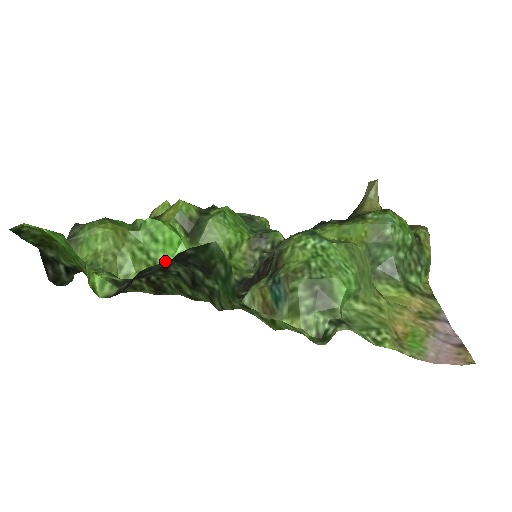
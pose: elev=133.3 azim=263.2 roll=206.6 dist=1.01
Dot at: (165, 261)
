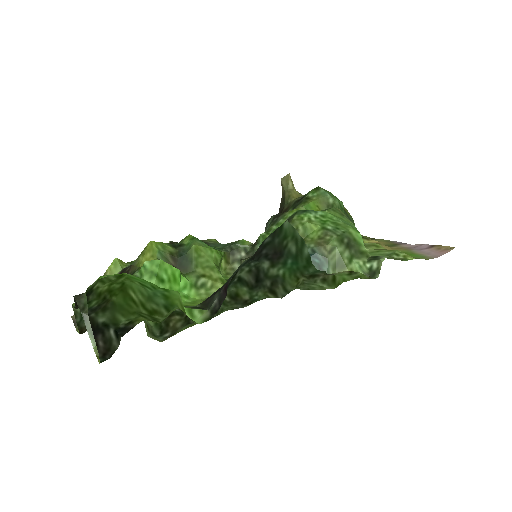
Dot at: occluded
